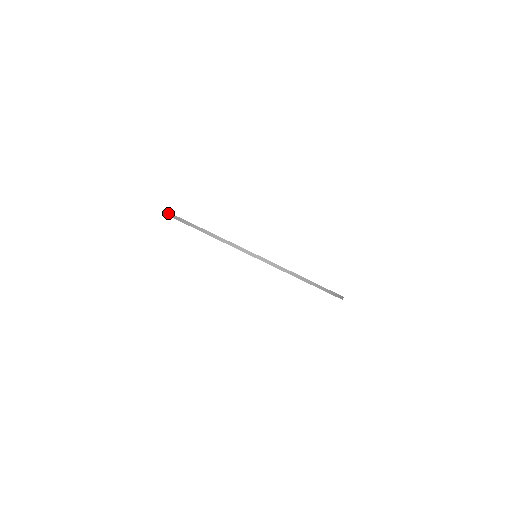
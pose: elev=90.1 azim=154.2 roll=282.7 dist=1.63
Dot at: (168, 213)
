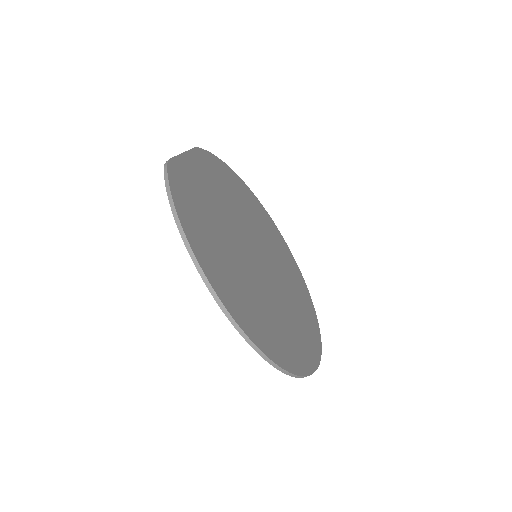
Dot at: (174, 208)
